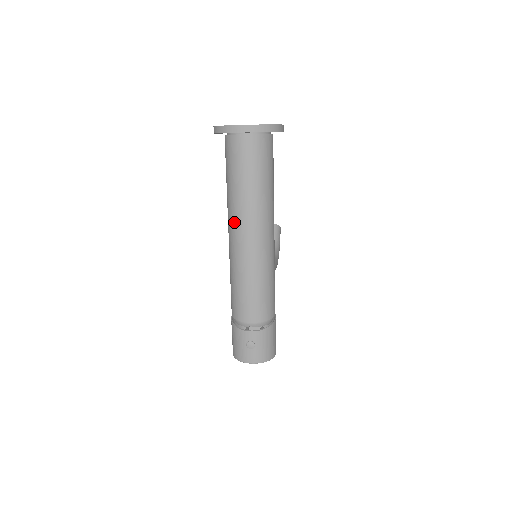
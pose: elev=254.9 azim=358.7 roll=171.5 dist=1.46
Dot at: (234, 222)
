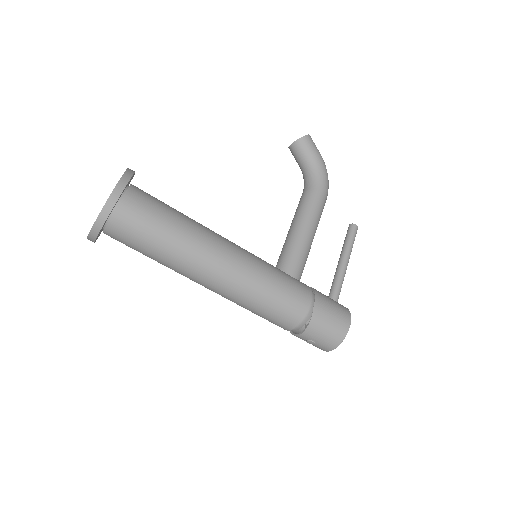
Dot at: occluded
